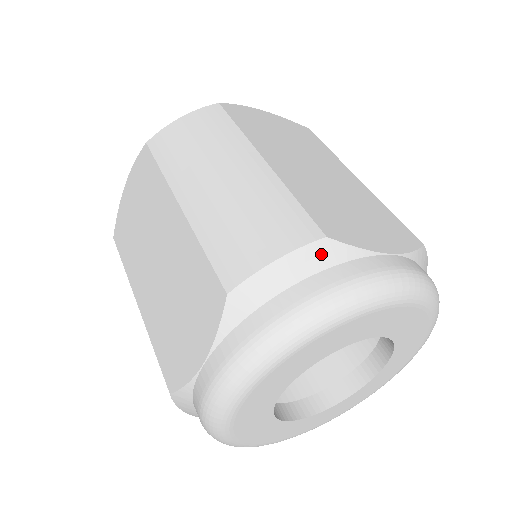
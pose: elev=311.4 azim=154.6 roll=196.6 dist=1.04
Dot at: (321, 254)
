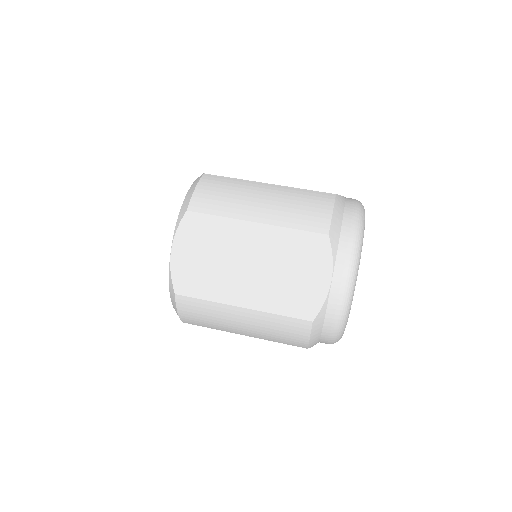
Dot at: (340, 202)
